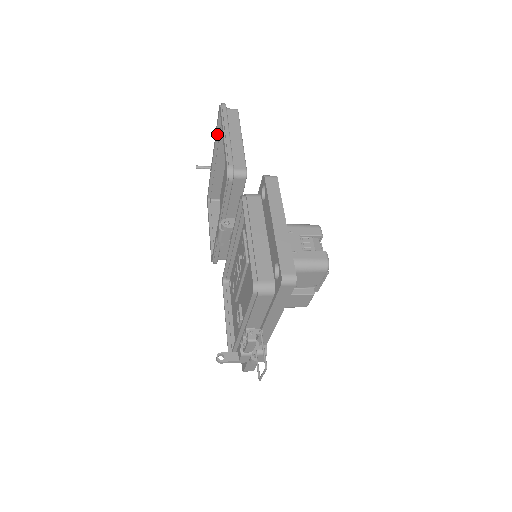
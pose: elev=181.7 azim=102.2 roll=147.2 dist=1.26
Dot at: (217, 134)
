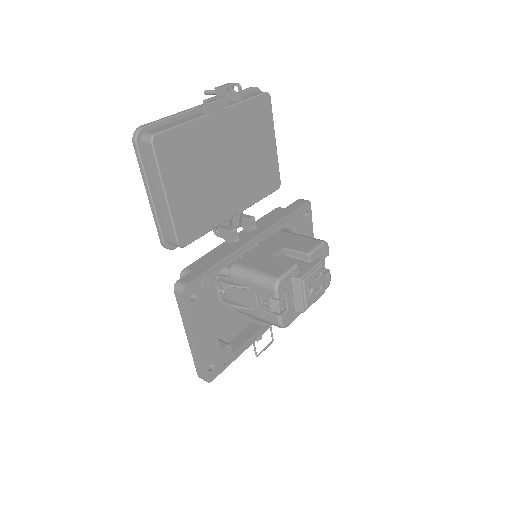
Dot at: occluded
